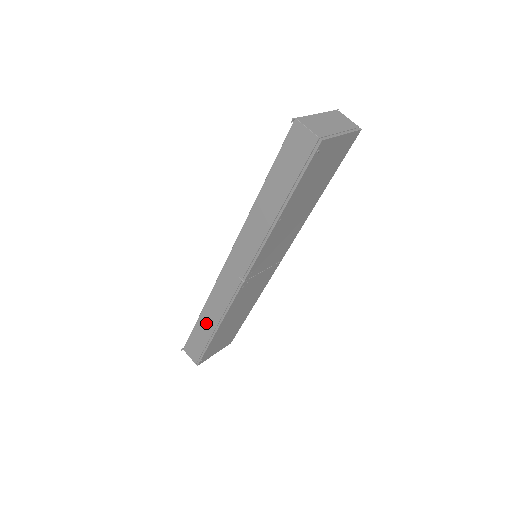
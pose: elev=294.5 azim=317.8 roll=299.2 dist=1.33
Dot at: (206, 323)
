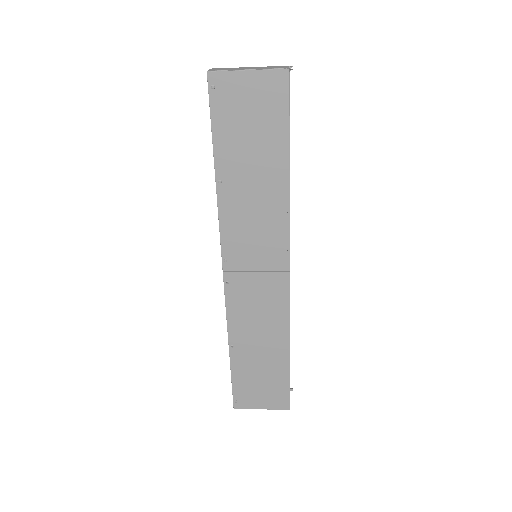
Dot at: occluded
